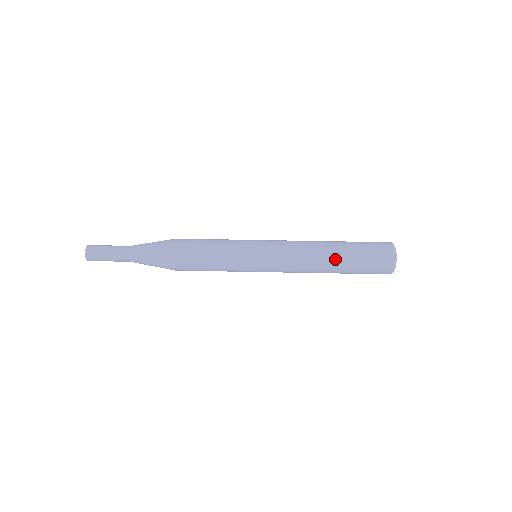
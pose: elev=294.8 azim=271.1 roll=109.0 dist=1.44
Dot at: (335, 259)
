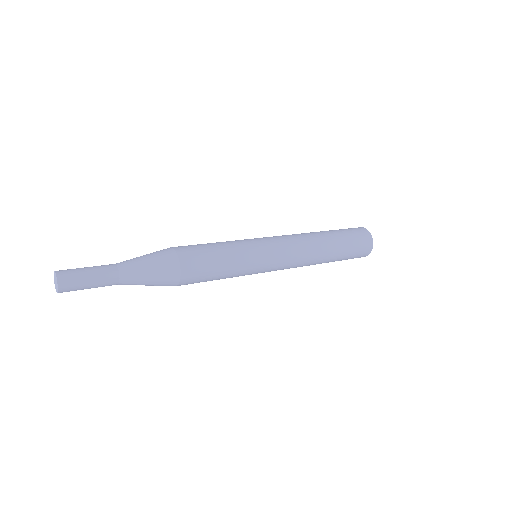
Dot at: (328, 238)
